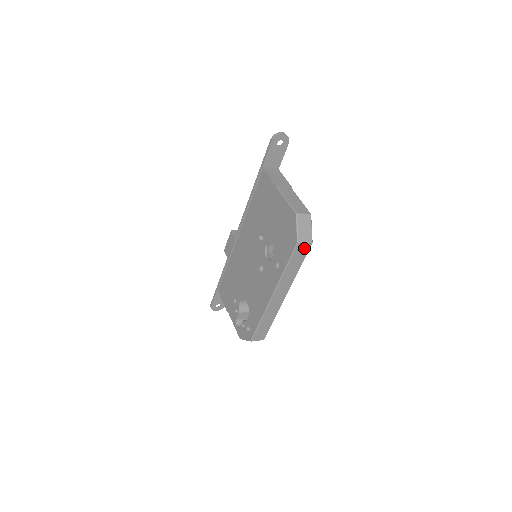
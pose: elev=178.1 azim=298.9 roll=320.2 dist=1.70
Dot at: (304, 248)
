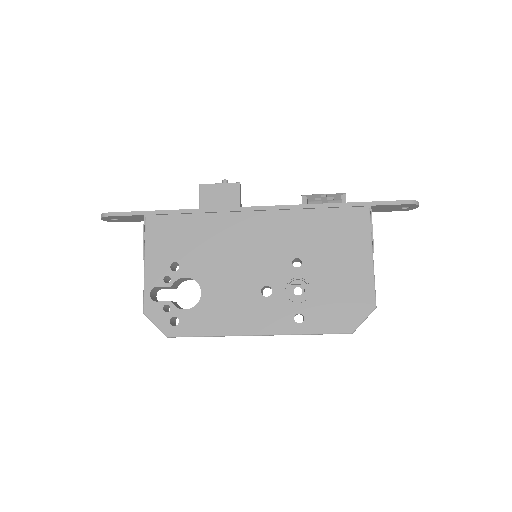
Dot at: occluded
